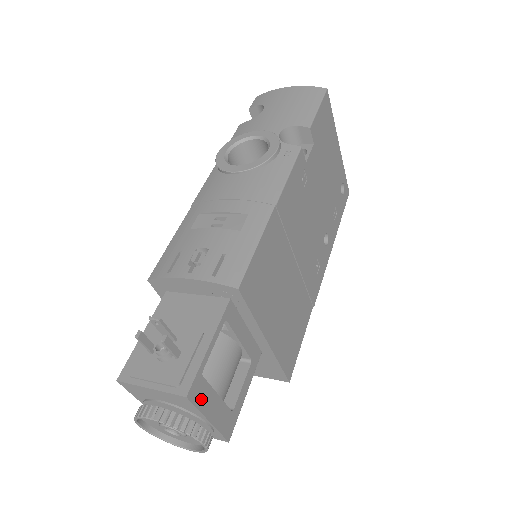
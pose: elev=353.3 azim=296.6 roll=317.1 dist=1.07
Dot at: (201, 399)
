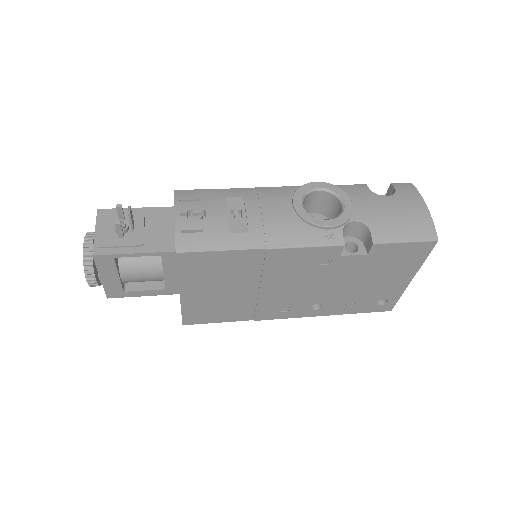
Dot at: (103, 266)
